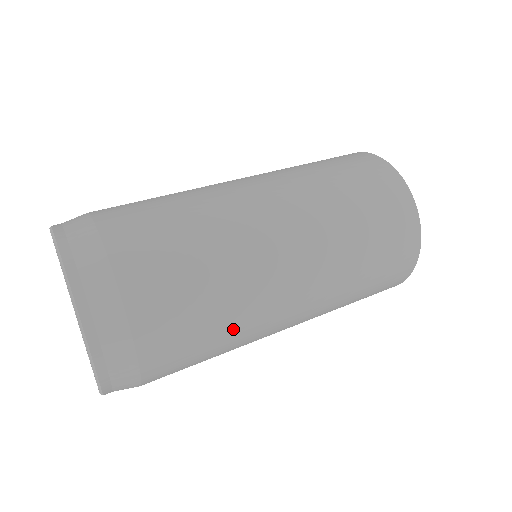
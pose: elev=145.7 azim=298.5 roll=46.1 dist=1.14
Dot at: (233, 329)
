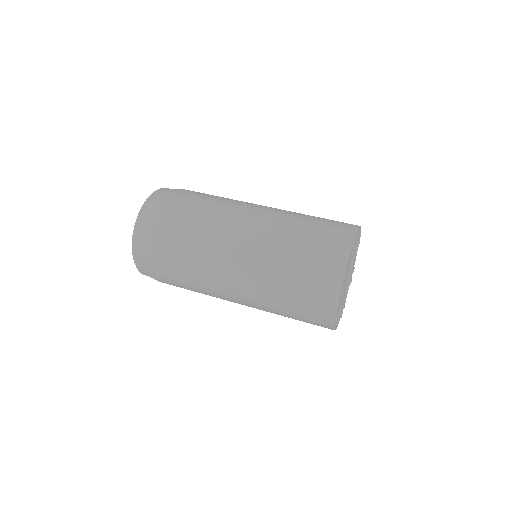
Dot at: (197, 260)
